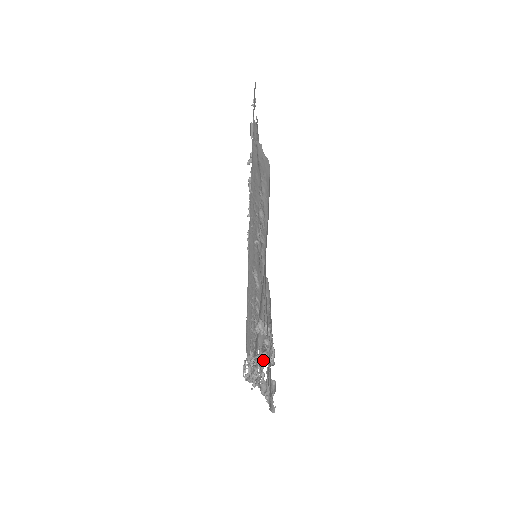
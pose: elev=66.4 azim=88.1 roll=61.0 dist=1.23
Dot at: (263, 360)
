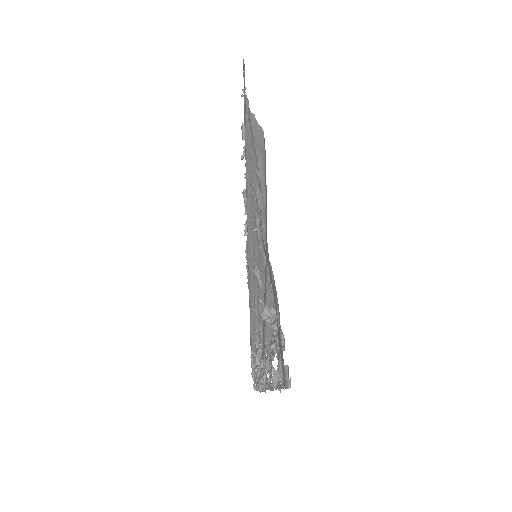
Dot at: (272, 355)
